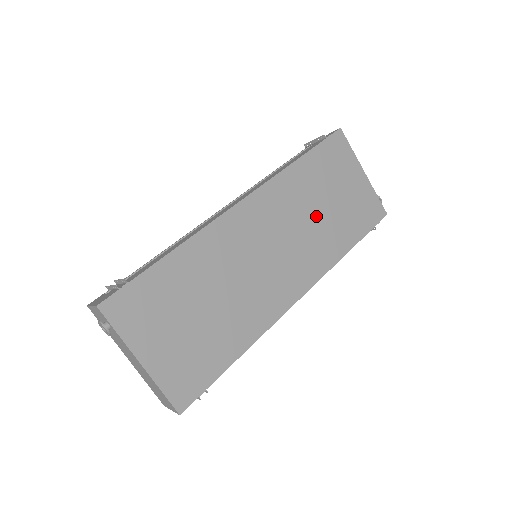
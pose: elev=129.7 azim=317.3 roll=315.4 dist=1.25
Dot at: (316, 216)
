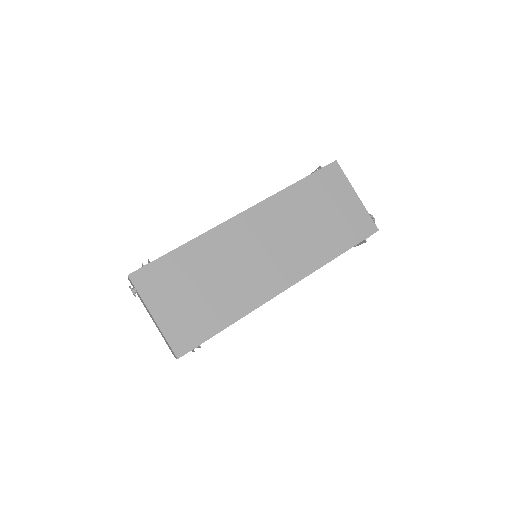
Dot at: (307, 227)
